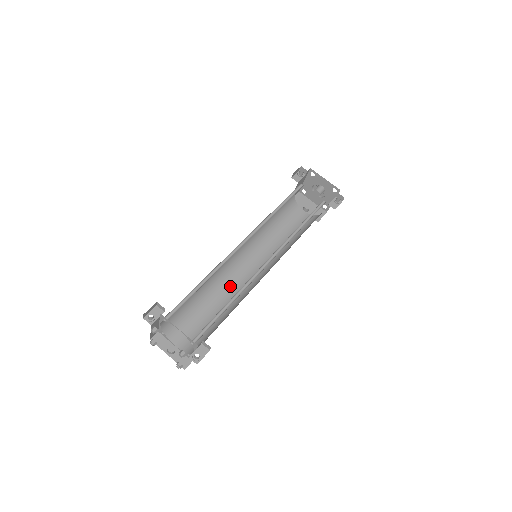
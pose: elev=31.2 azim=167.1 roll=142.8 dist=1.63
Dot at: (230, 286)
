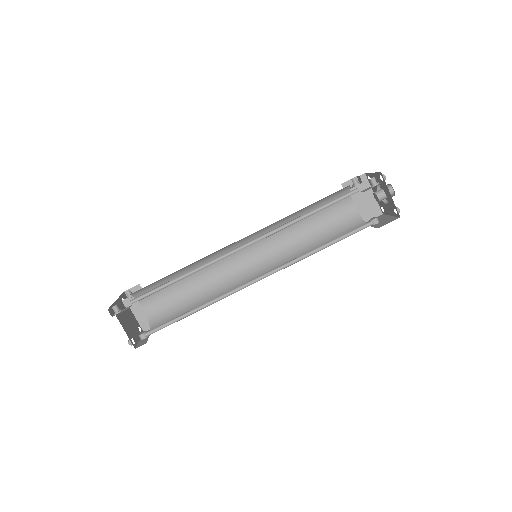
Dot at: occluded
